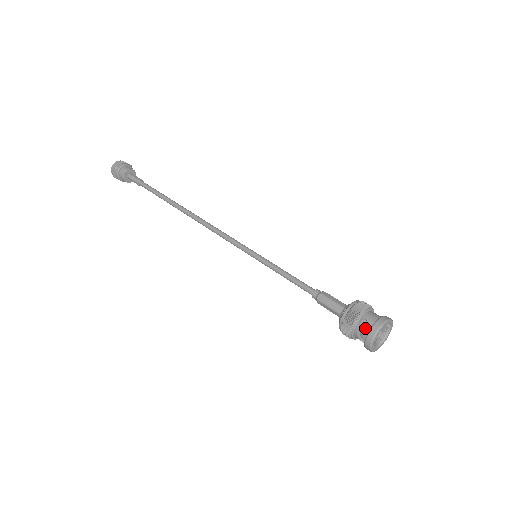
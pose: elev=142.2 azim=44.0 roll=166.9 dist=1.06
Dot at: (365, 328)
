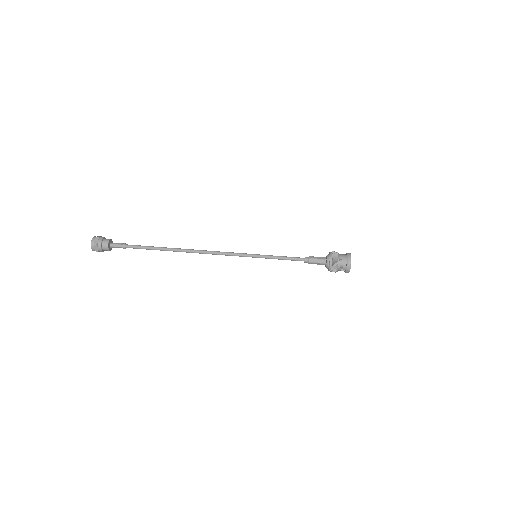
Dot at: (344, 264)
